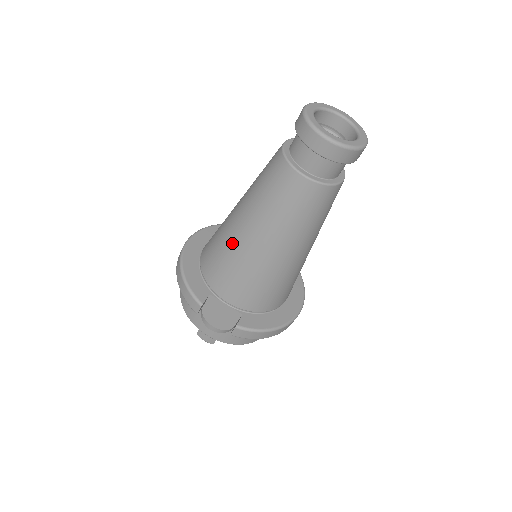
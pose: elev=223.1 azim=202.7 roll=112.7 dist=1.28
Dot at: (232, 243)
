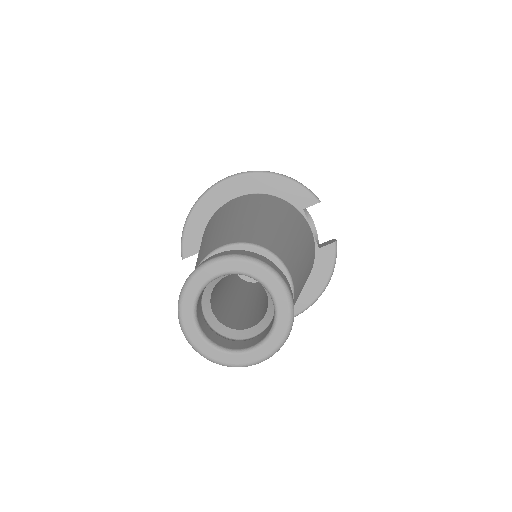
Dot at: occluded
